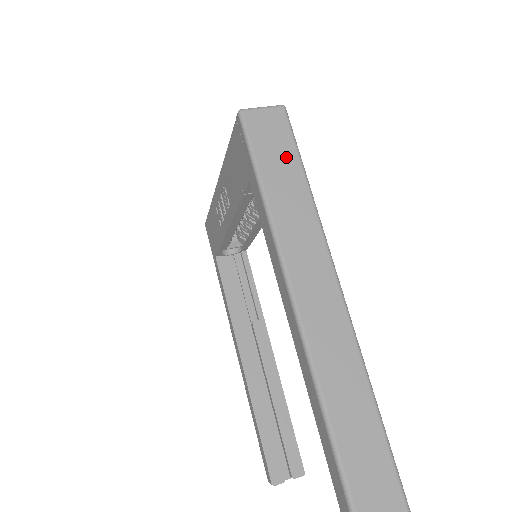
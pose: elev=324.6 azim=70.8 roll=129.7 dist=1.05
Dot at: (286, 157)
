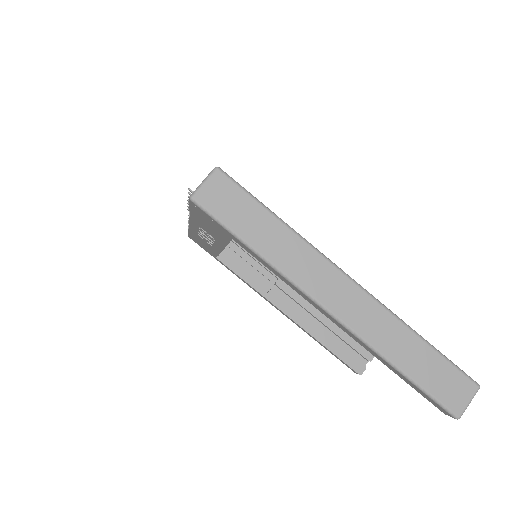
Dot at: (248, 209)
